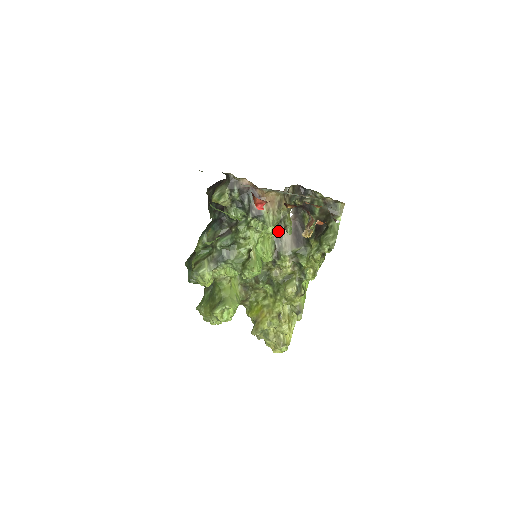
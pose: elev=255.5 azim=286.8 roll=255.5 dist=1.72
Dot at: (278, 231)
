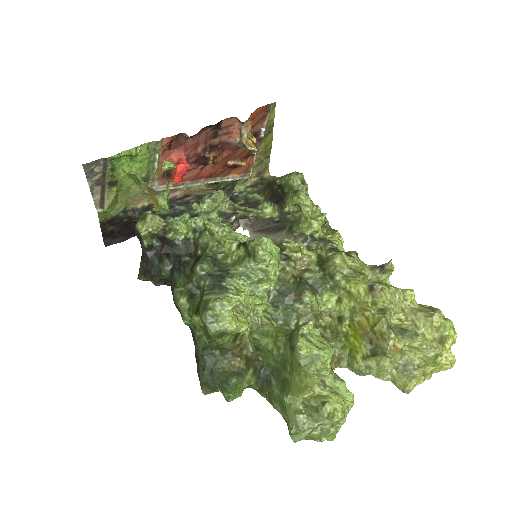
Dot at: occluded
